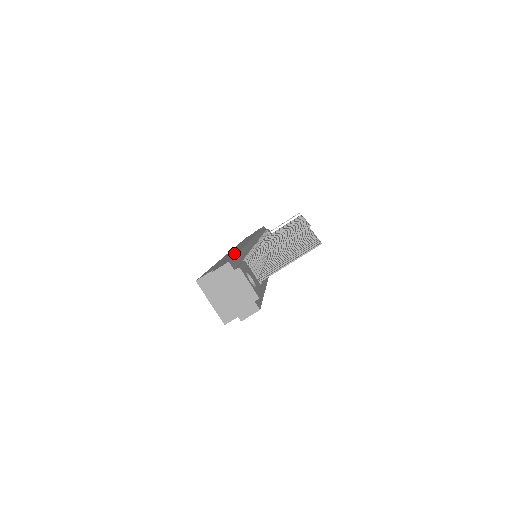
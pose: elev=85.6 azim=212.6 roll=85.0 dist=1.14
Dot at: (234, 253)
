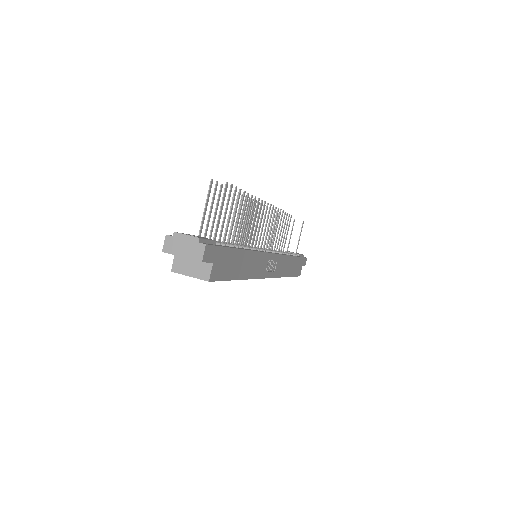
Dot at: occluded
